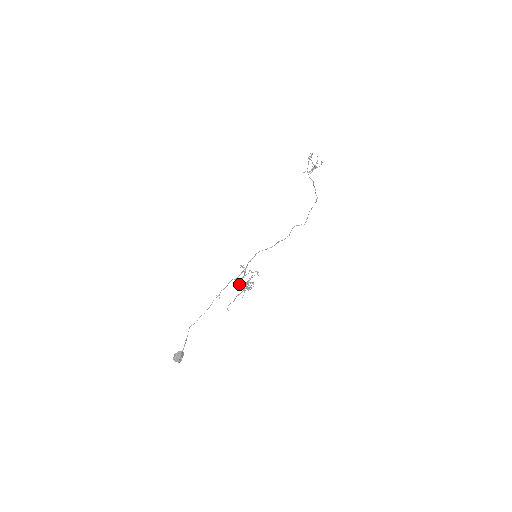
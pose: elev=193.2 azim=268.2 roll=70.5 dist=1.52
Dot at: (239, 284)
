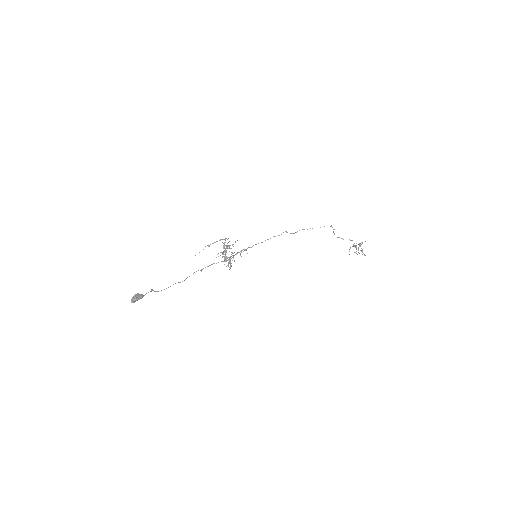
Dot at: occluded
